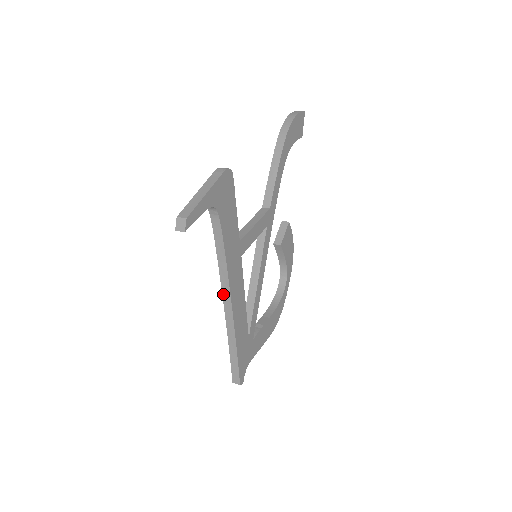
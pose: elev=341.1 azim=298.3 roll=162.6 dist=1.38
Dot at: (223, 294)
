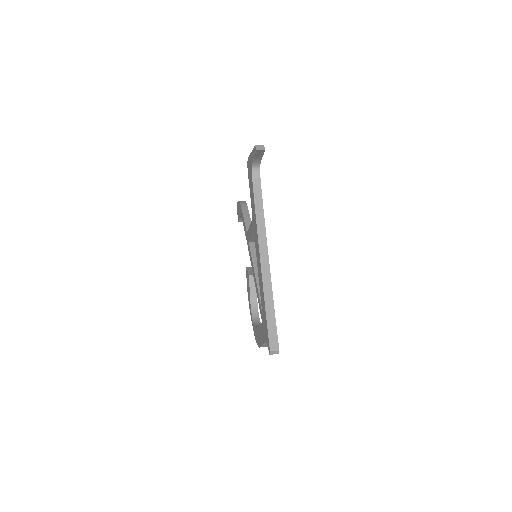
Dot at: (260, 248)
